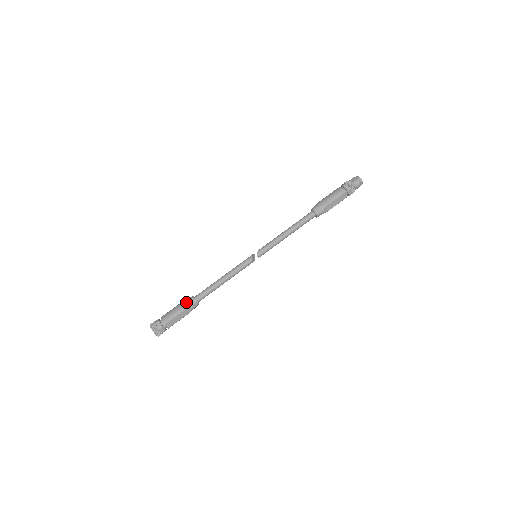
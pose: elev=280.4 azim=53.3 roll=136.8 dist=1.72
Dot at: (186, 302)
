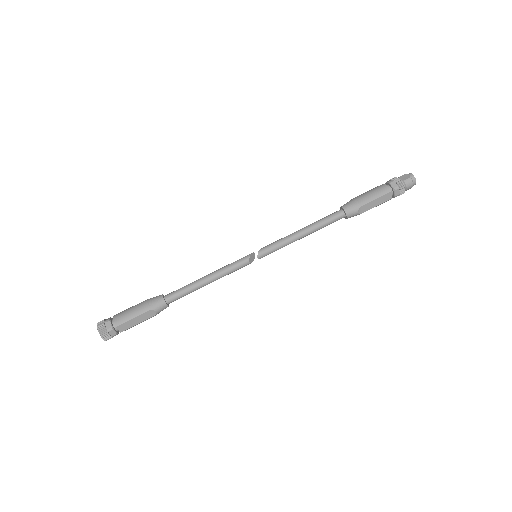
Dot at: (151, 301)
